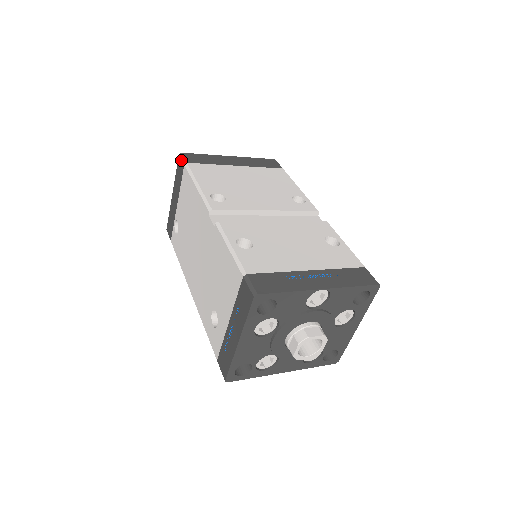
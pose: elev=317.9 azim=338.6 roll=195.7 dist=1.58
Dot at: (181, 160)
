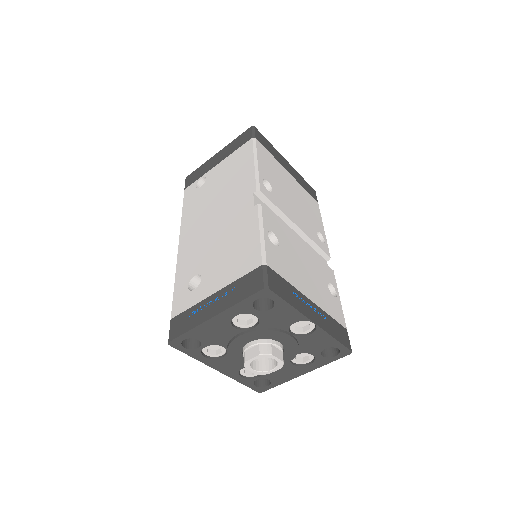
Dot at: (251, 132)
